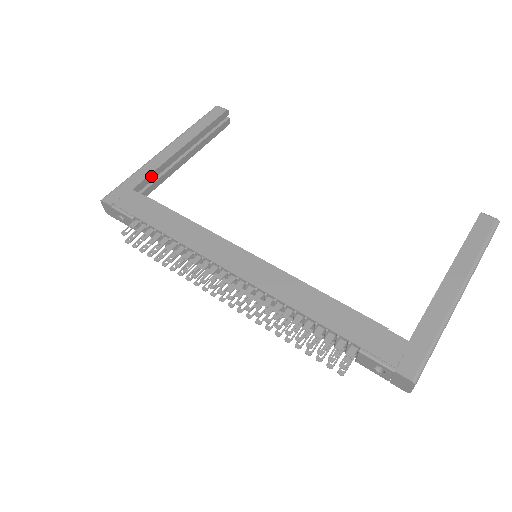
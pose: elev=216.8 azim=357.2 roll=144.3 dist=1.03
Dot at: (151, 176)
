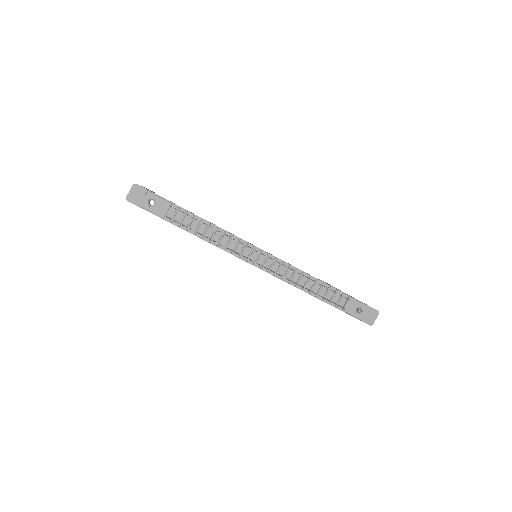
Dot at: occluded
